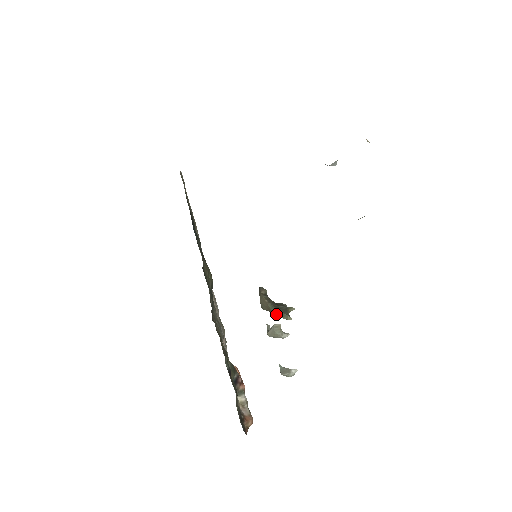
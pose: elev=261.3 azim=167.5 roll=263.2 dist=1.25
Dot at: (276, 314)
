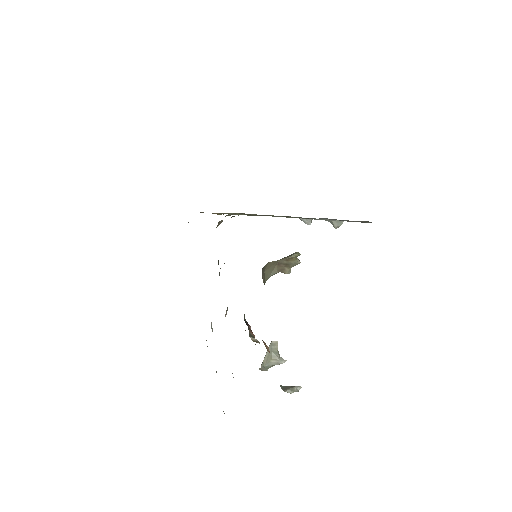
Dot at: (285, 258)
